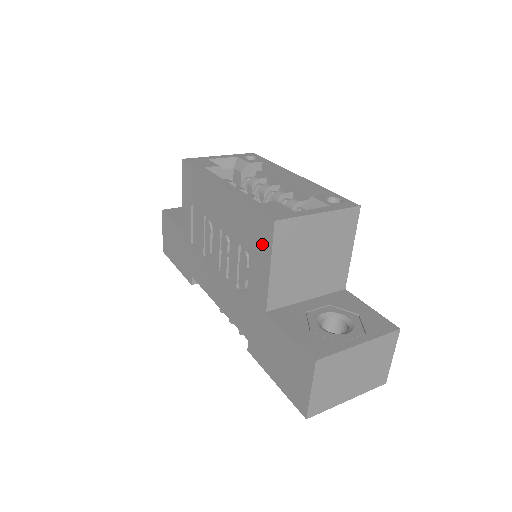
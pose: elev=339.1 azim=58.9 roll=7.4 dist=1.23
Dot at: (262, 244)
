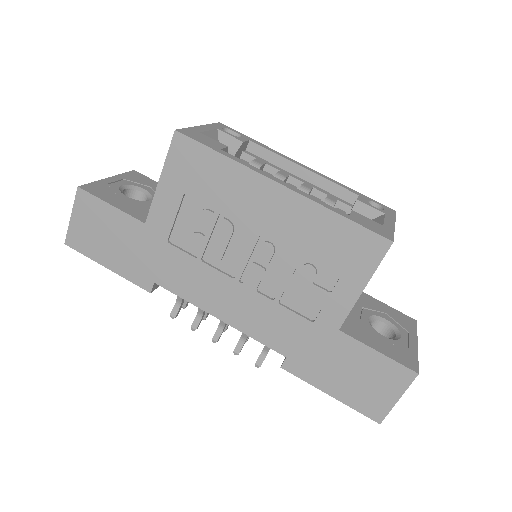
Dot at: (358, 262)
